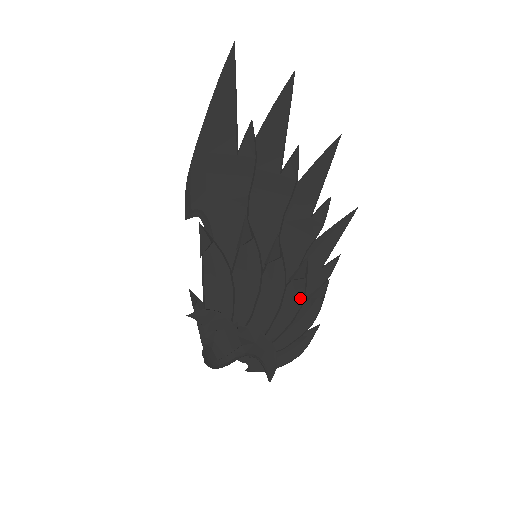
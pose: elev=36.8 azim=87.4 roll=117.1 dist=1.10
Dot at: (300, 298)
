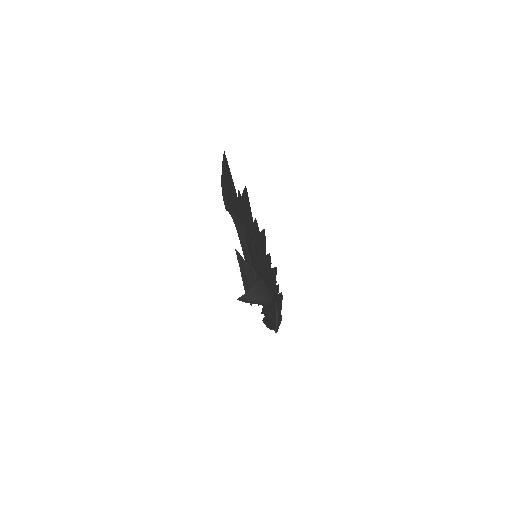
Dot at: (277, 292)
